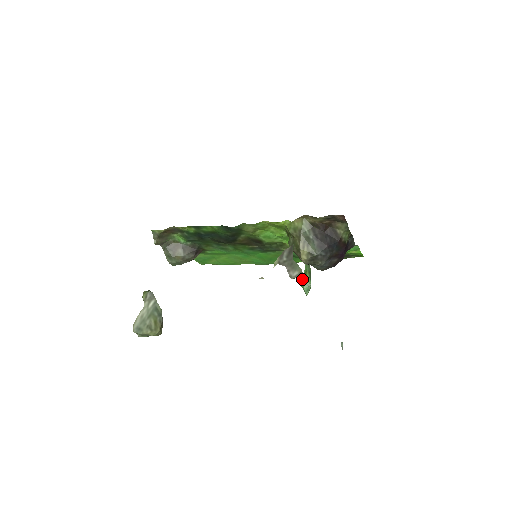
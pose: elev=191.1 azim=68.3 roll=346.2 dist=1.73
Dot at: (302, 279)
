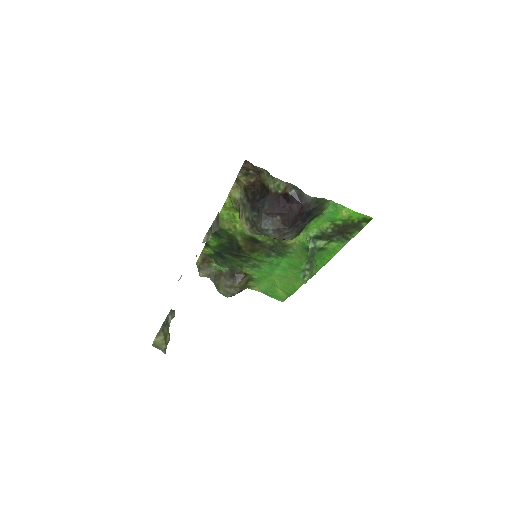
Dot at: occluded
